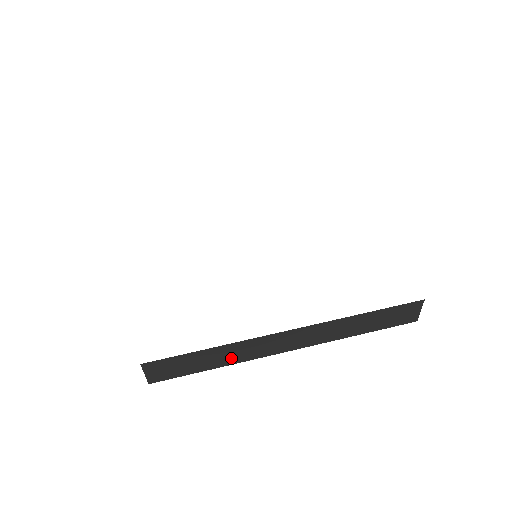
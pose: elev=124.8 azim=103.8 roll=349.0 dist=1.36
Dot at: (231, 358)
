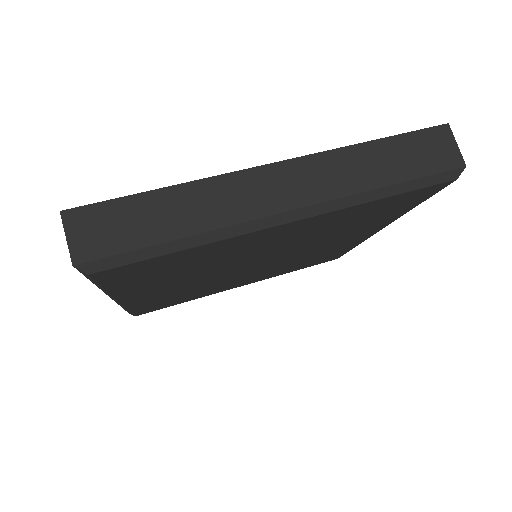
Dot at: (200, 216)
